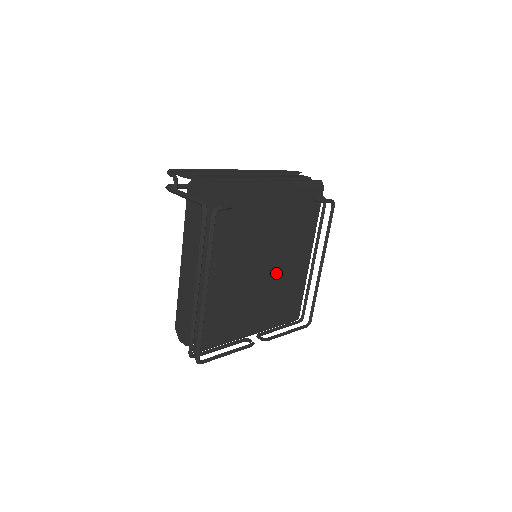
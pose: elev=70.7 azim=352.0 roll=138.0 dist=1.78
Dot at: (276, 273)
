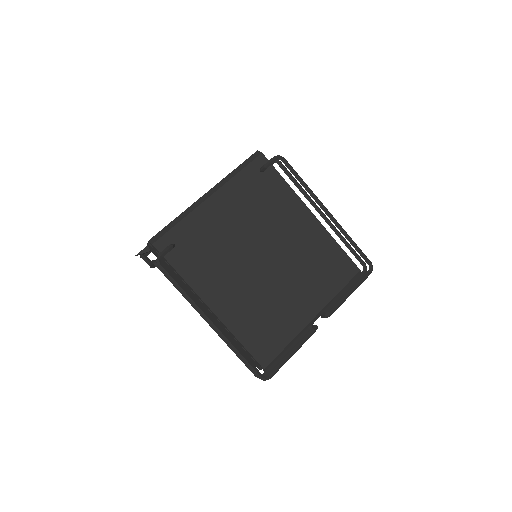
Dot at: (285, 254)
